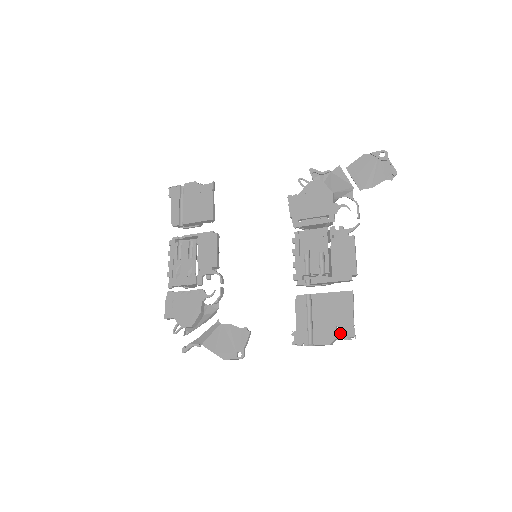
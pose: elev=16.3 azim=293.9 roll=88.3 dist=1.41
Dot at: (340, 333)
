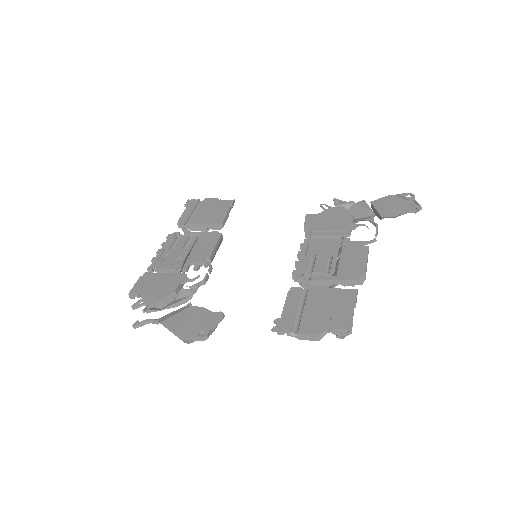
Dot at: (334, 325)
